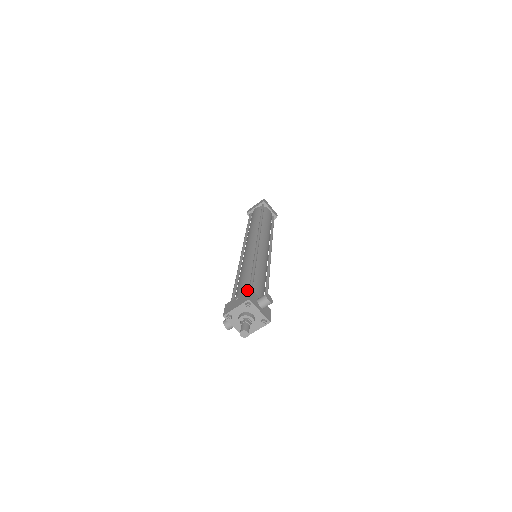
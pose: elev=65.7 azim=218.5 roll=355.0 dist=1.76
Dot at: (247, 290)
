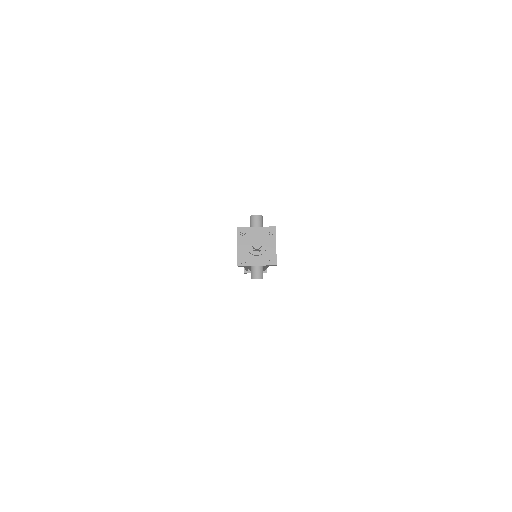
Dot at: occluded
